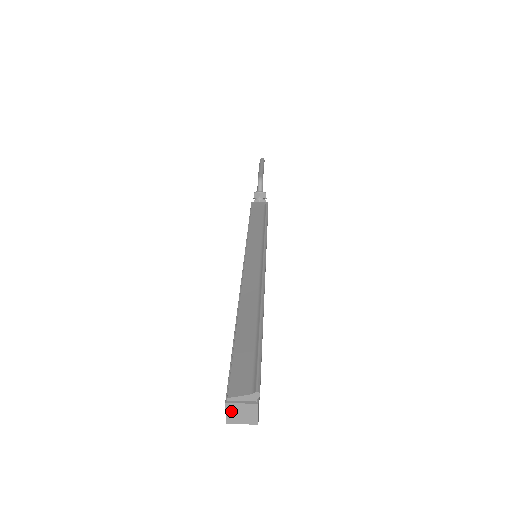
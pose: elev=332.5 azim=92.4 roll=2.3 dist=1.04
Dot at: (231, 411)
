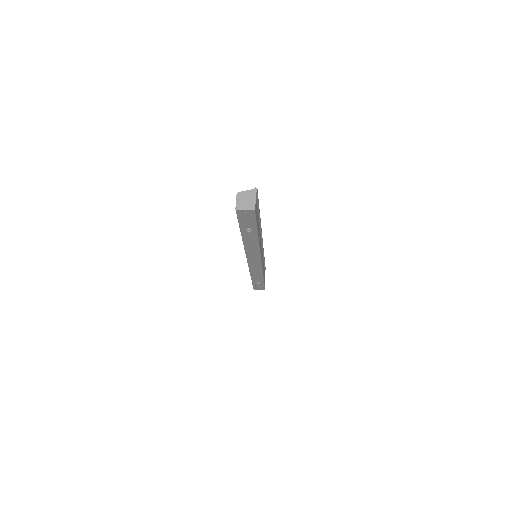
Dot at: (239, 200)
